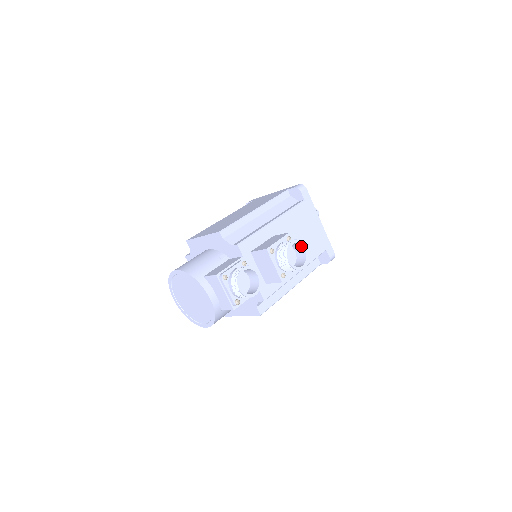
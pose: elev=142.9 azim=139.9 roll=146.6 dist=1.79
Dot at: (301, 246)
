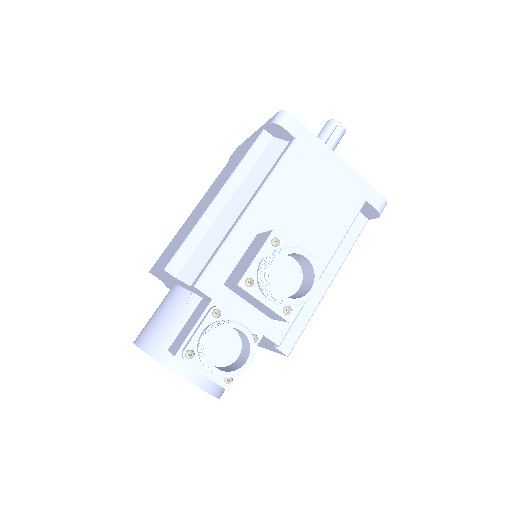
Dot at: (297, 254)
